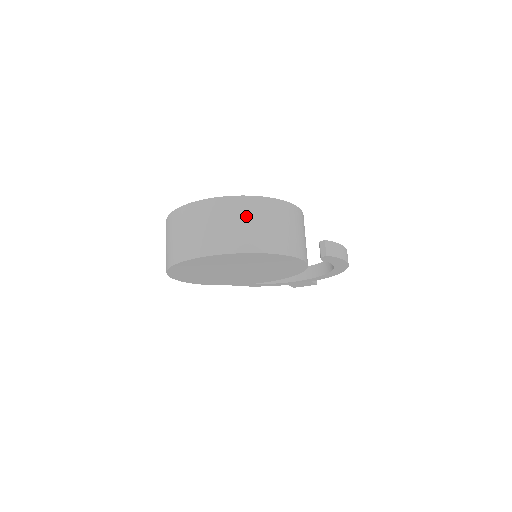
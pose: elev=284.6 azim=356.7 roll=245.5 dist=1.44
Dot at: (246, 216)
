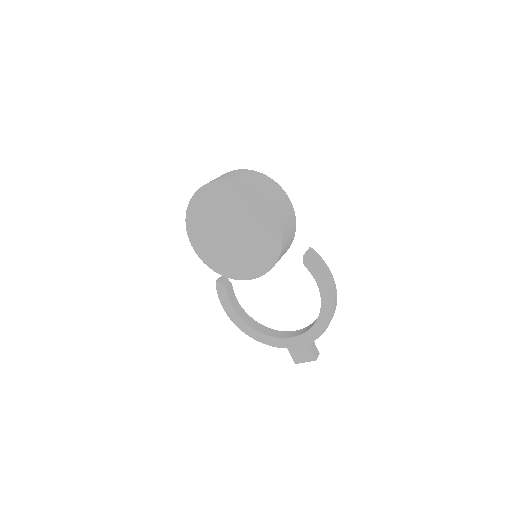
Dot at: (247, 174)
